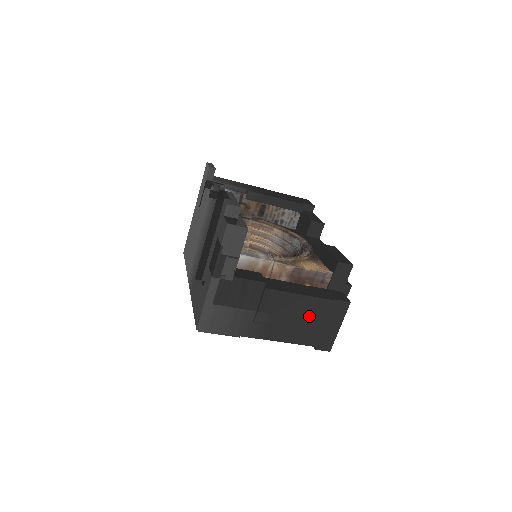
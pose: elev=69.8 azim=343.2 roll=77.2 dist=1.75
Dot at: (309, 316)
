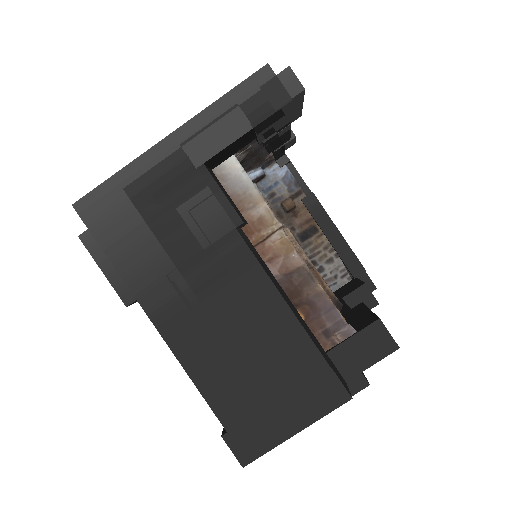
Dot at: (263, 353)
